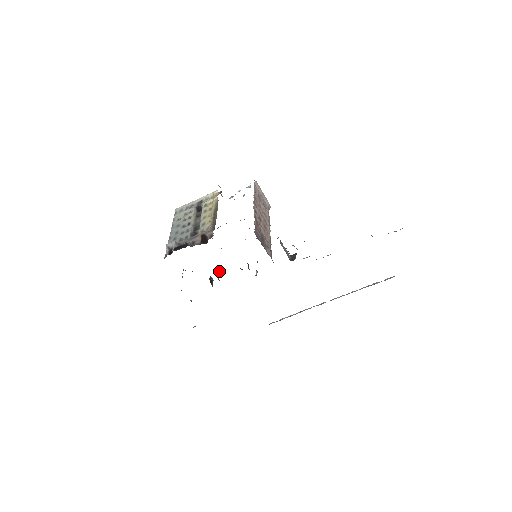
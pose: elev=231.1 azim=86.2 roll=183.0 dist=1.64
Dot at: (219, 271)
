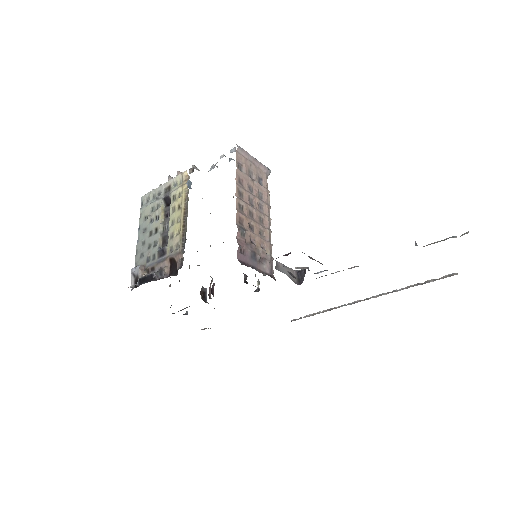
Dot at: (210, 283)
